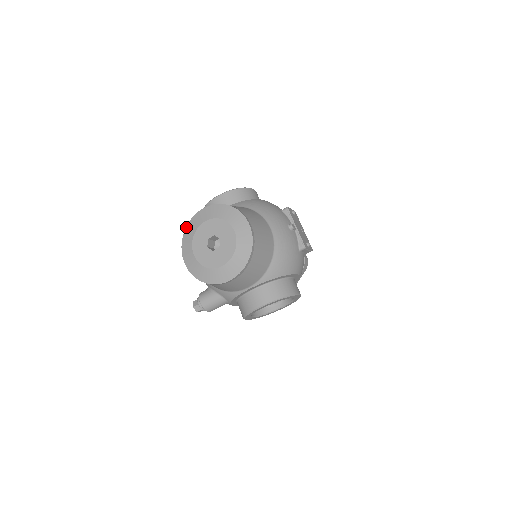
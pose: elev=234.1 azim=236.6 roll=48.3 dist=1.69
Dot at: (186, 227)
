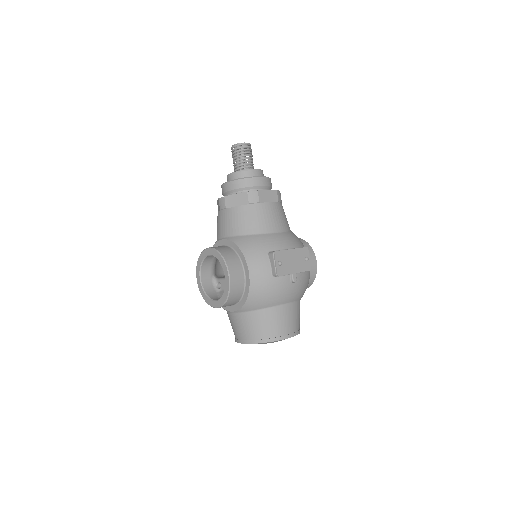
Dot at: occluded
